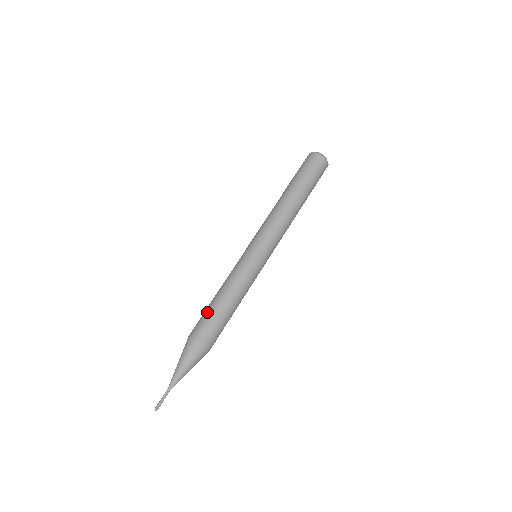
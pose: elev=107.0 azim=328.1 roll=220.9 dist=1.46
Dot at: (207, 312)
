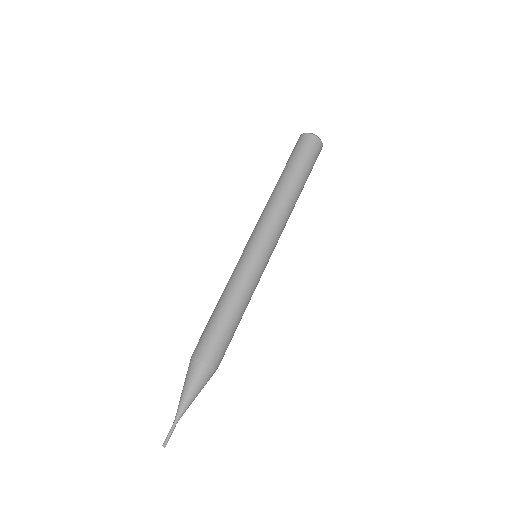
Dot at: (207, 326)
